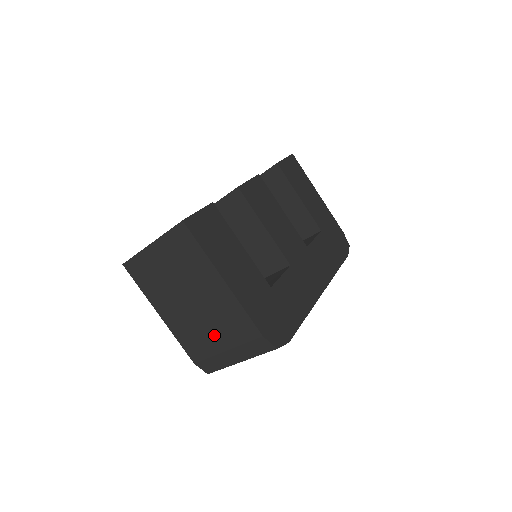
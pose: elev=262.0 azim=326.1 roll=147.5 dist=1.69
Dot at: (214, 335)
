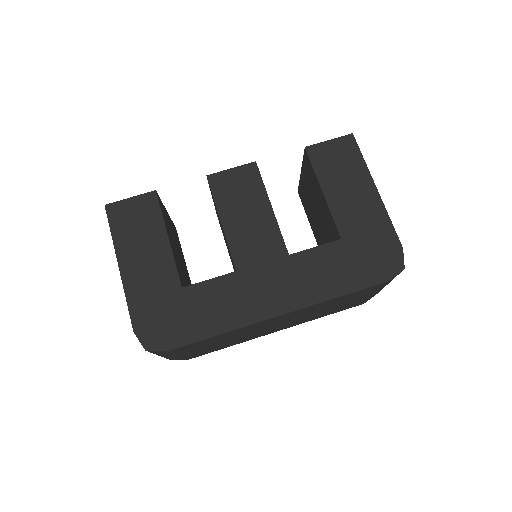
Dot at: occluded
